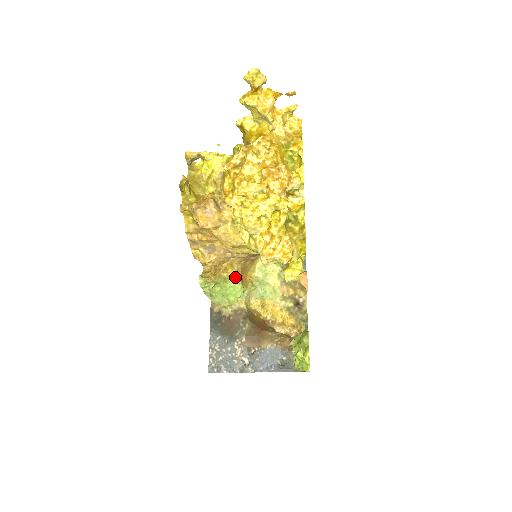
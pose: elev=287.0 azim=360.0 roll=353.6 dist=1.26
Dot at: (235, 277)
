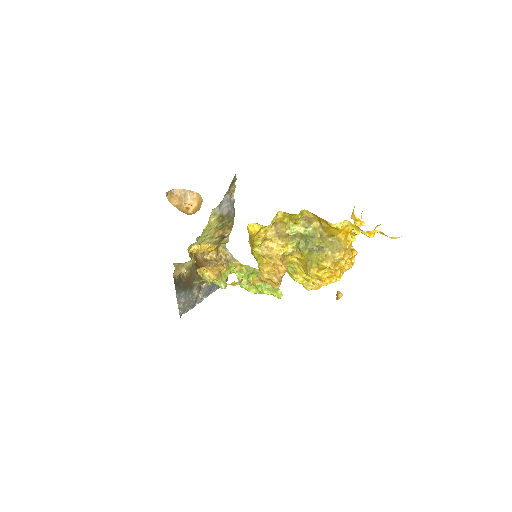
Dot at: (229, 268)
